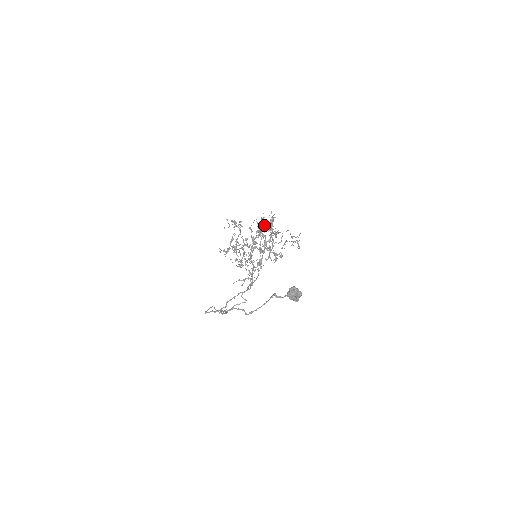
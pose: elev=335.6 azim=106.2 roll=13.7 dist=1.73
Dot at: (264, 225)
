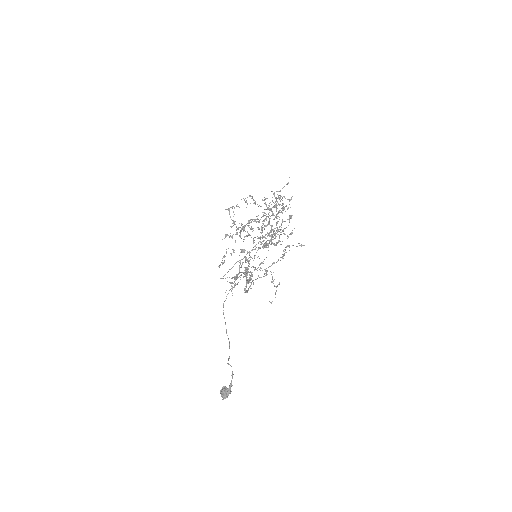
Dot at: occluded
